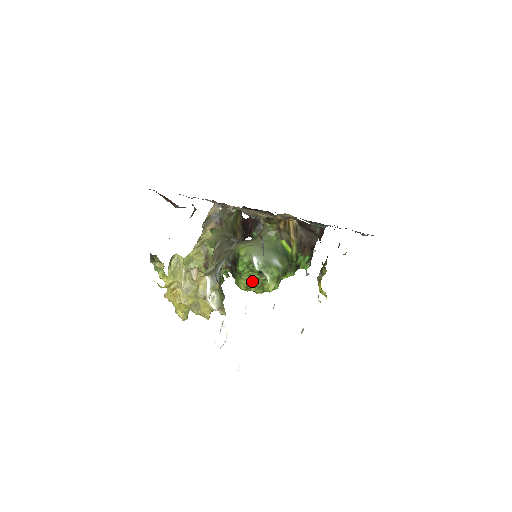
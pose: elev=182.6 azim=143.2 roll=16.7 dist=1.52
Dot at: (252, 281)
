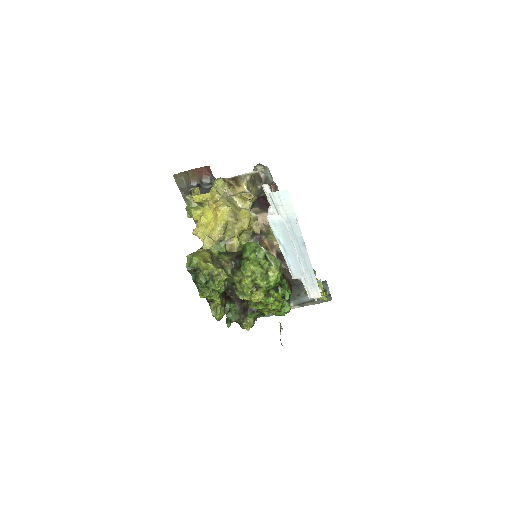
Dot at: (259, 265)
